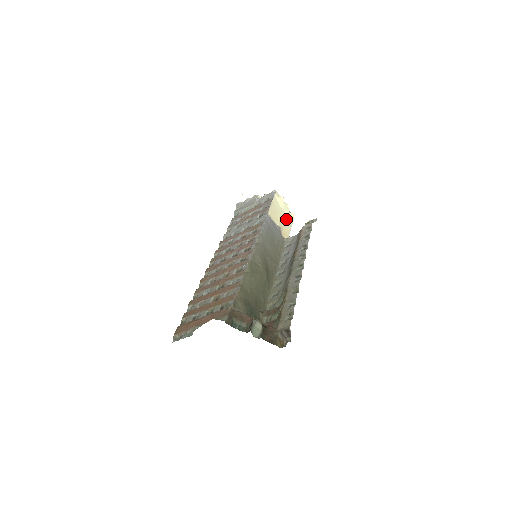
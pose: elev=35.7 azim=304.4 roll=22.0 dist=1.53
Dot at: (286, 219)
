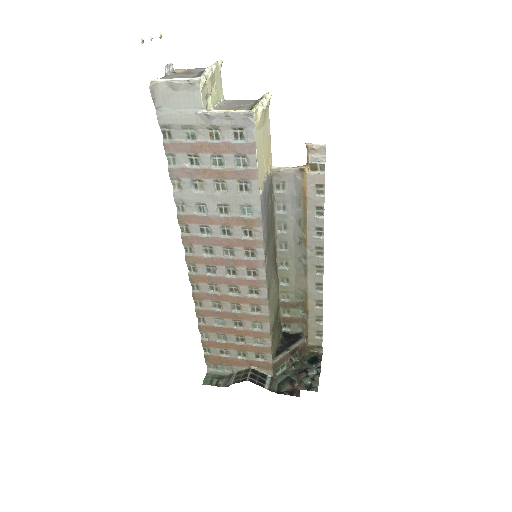
Dot at: (266, 129)
